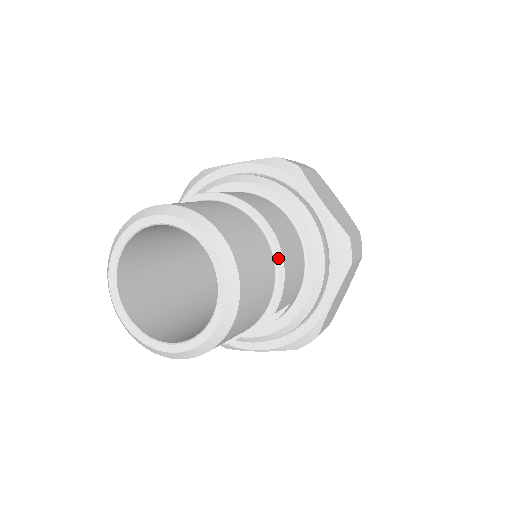
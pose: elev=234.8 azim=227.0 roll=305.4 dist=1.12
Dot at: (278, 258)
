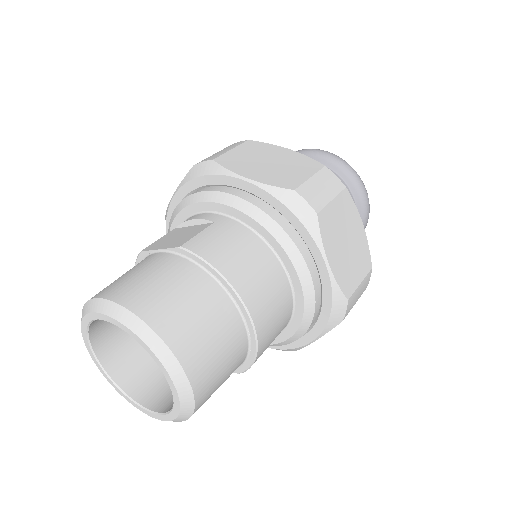
Dot at: (253, 343)
